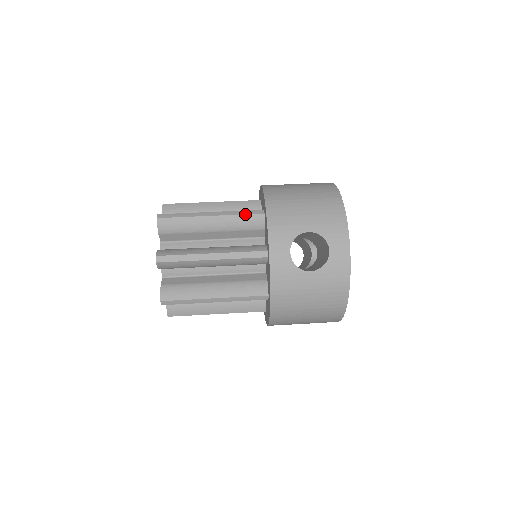
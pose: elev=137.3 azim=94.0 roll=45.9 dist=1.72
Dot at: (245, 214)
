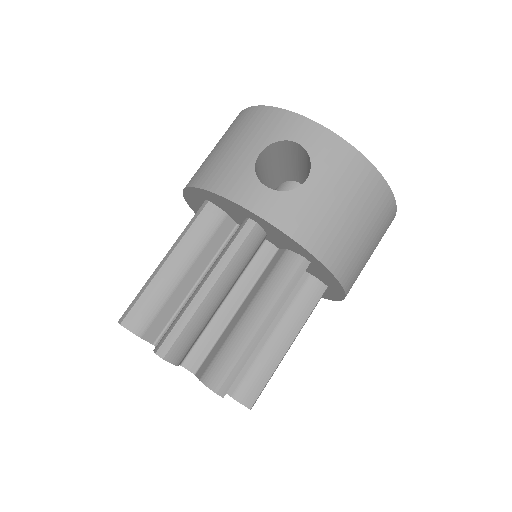
Dot at: (193, 222)
